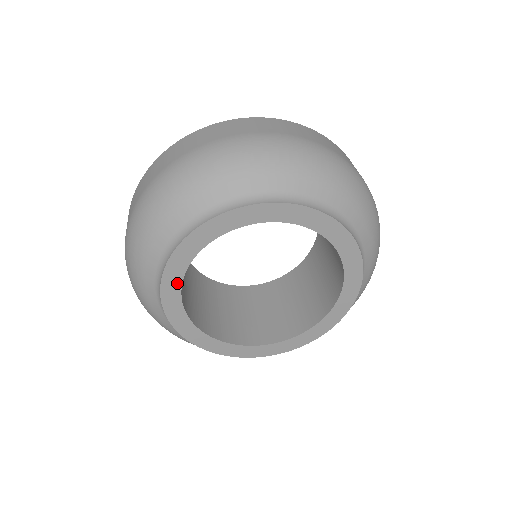
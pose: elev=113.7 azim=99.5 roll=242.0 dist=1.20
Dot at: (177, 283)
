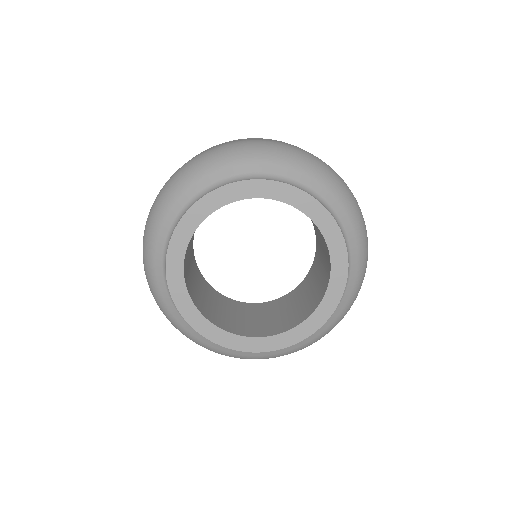
Dot at: (183, 289)
